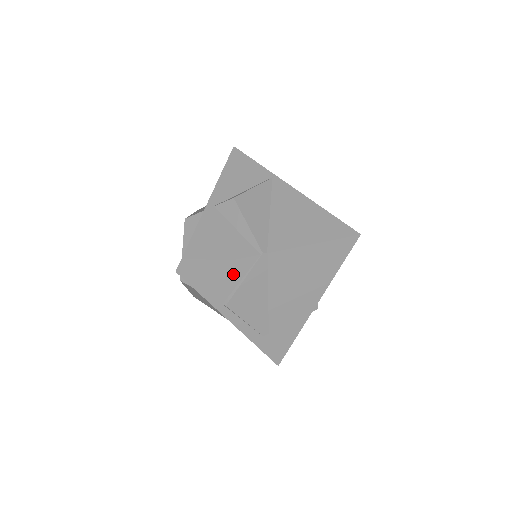
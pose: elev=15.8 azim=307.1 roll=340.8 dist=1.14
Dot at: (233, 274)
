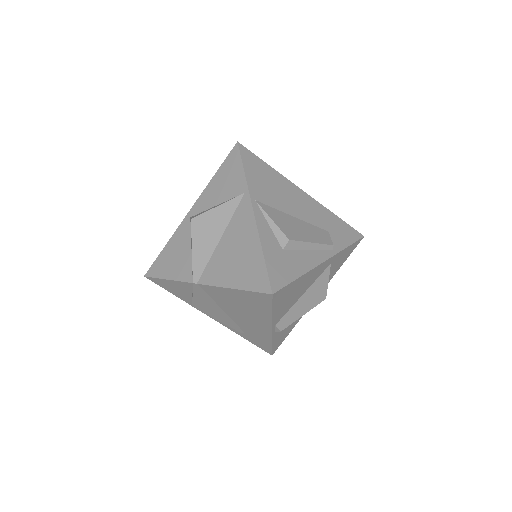
Dot at: (183, 289)
